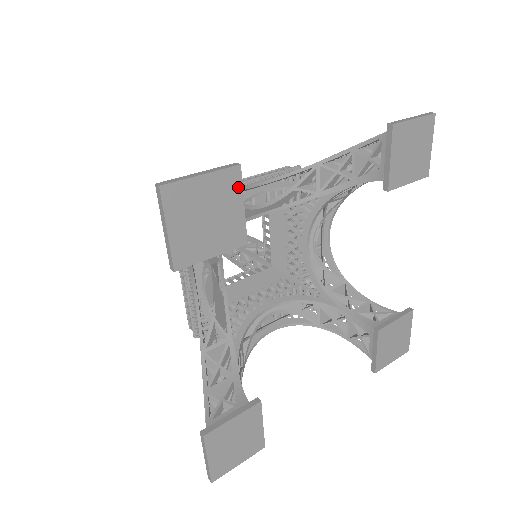
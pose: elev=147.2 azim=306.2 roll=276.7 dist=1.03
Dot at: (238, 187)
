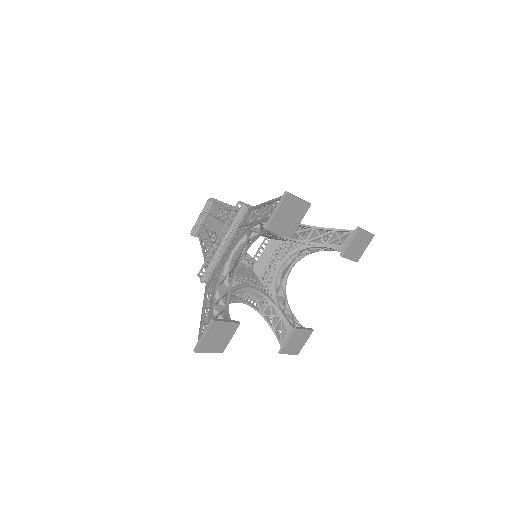
Dot at: (305, 212)
